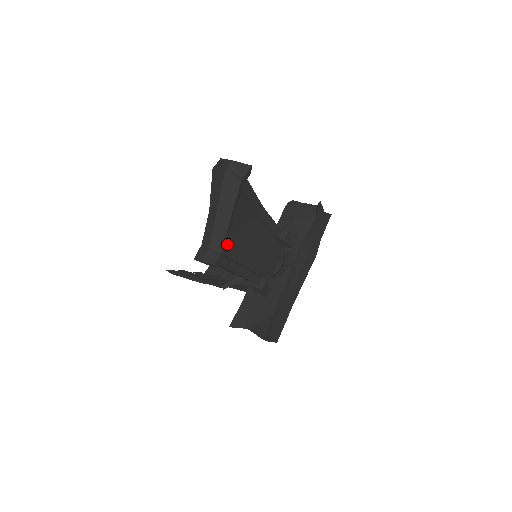
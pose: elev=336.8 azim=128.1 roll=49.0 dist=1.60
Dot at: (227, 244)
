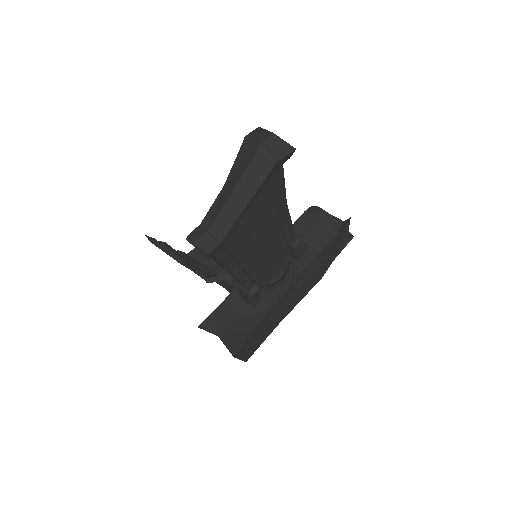
Dot at: (231, 233)
